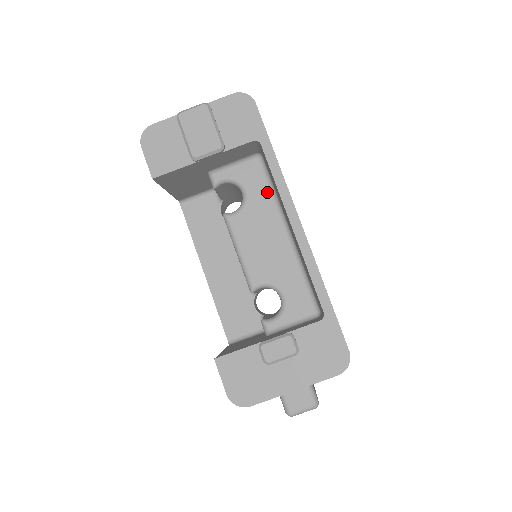
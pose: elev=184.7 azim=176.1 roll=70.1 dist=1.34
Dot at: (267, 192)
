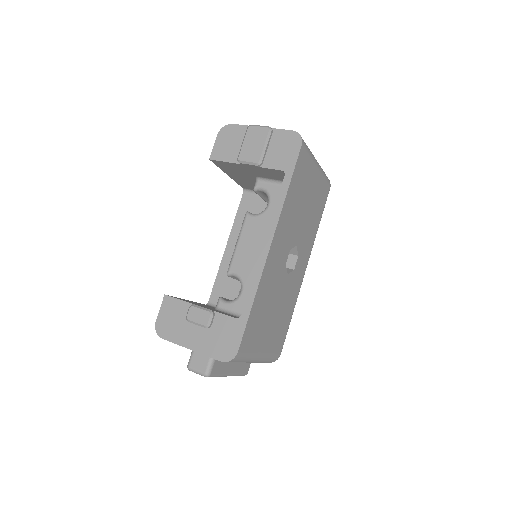
Dot at: occluded
